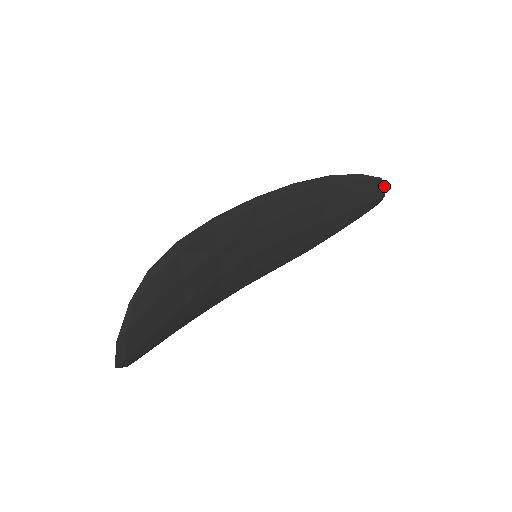
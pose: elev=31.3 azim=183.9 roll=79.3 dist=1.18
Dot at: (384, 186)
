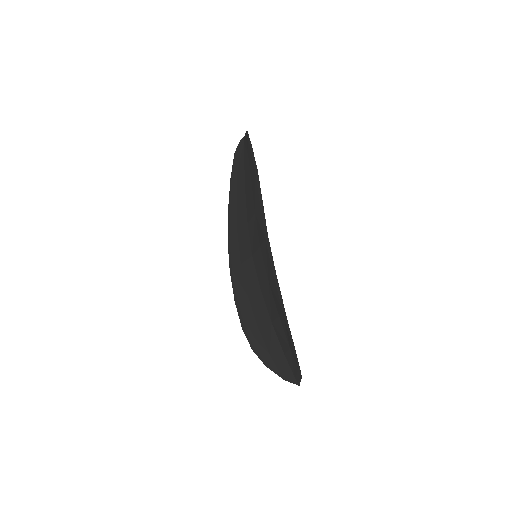
Dot at: (246, 133)
